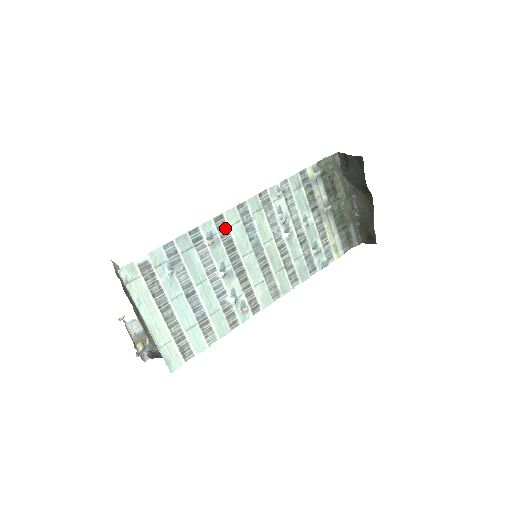
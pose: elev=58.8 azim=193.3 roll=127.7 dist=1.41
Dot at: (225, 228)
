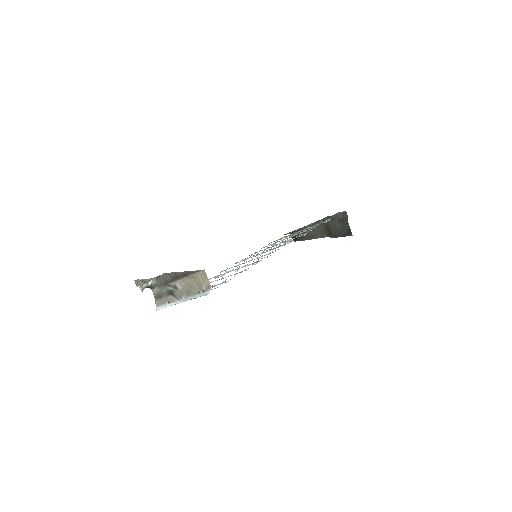
Dot at: (268, 254)
